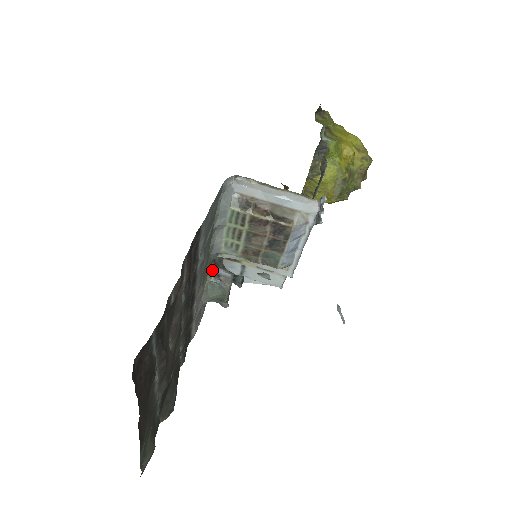
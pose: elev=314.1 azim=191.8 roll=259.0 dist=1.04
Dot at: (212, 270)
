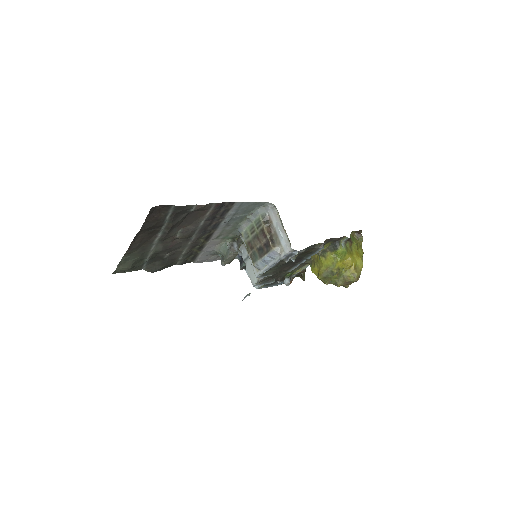
Dot at: (233, 240)
